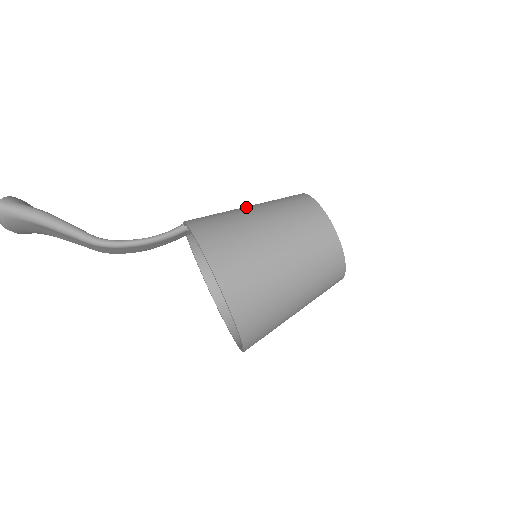
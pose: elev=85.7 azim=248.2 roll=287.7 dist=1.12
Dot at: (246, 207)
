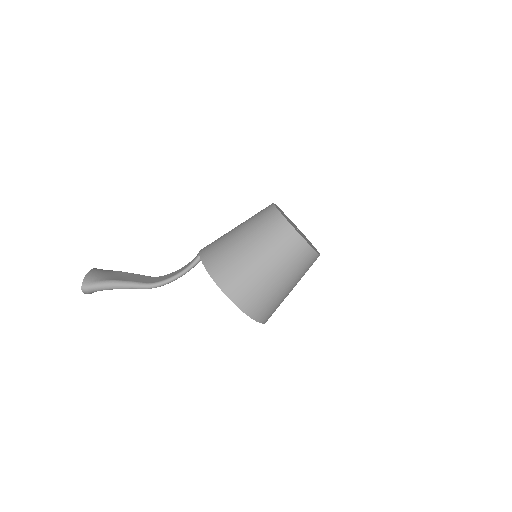
Dot at: (238, 234)
